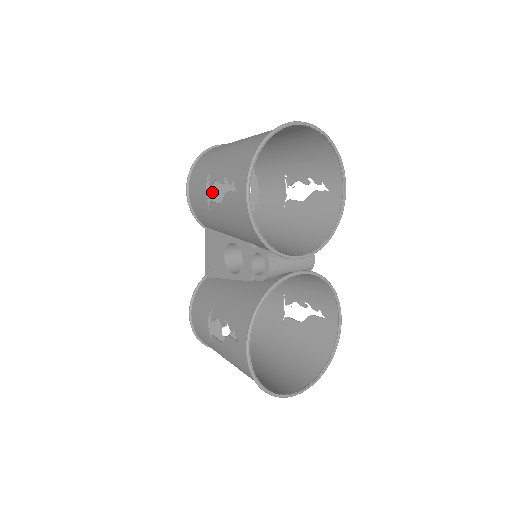
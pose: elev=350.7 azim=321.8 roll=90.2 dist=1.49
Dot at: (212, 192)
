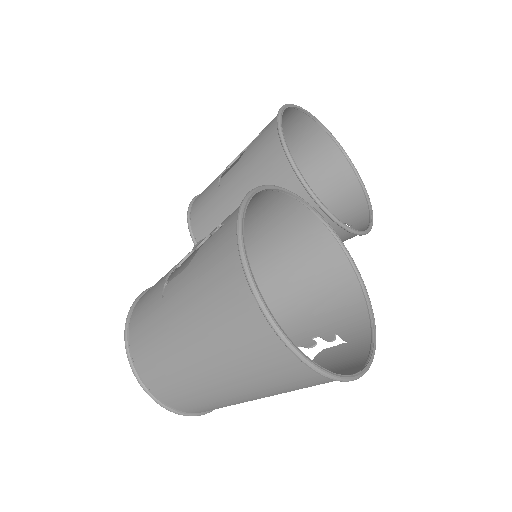
Dot at: occluded
